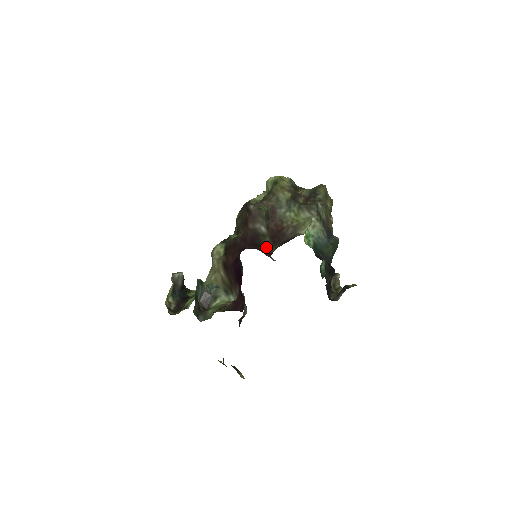
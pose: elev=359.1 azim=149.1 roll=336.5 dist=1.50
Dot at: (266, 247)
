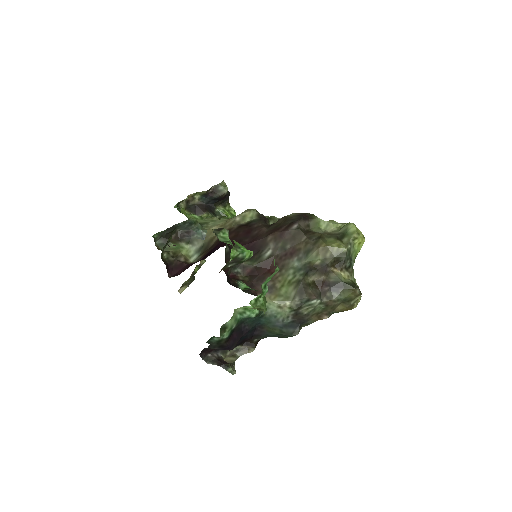
Dot at: (243, 267)
